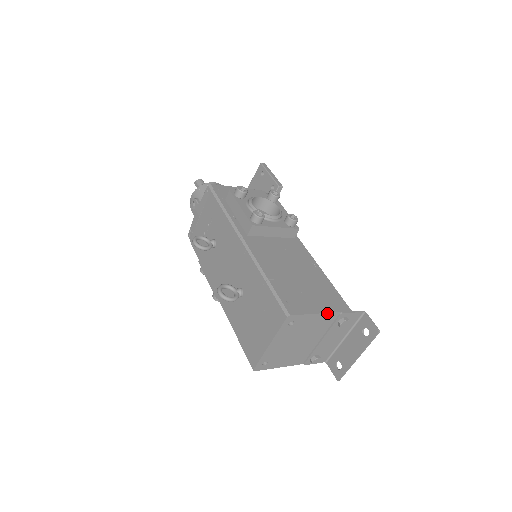
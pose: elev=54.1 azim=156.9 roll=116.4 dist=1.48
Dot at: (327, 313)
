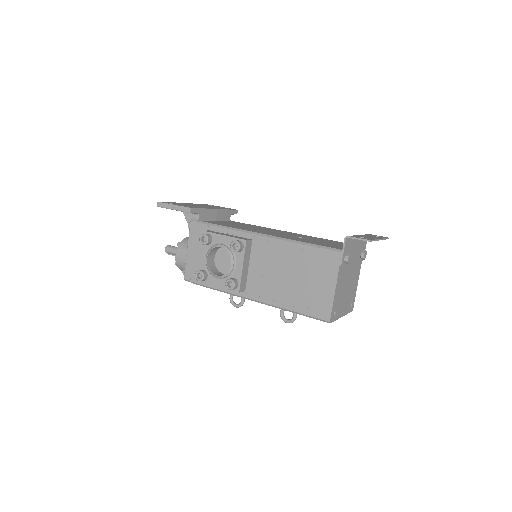
Dot at: (337, 282)
